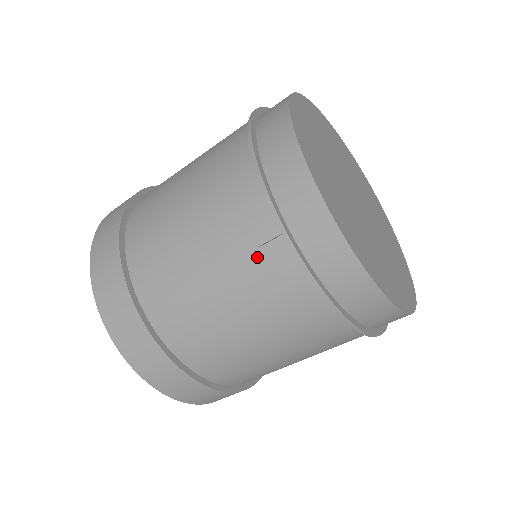
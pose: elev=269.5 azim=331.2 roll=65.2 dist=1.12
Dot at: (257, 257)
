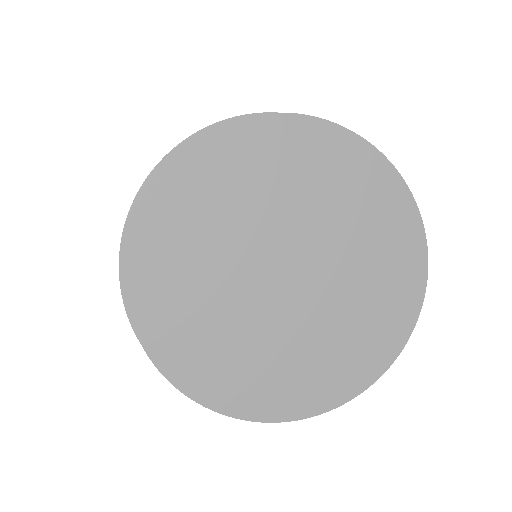
Dot at: occluded
